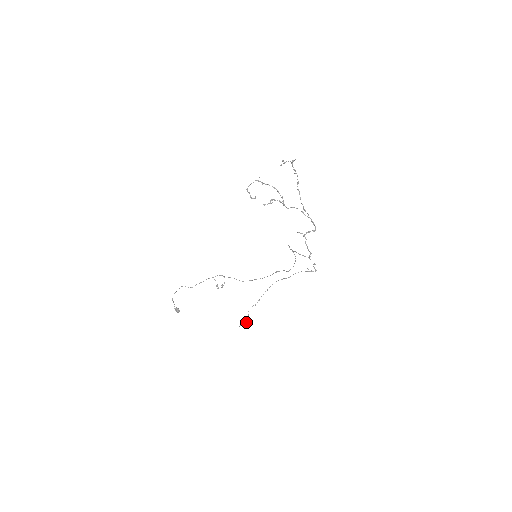
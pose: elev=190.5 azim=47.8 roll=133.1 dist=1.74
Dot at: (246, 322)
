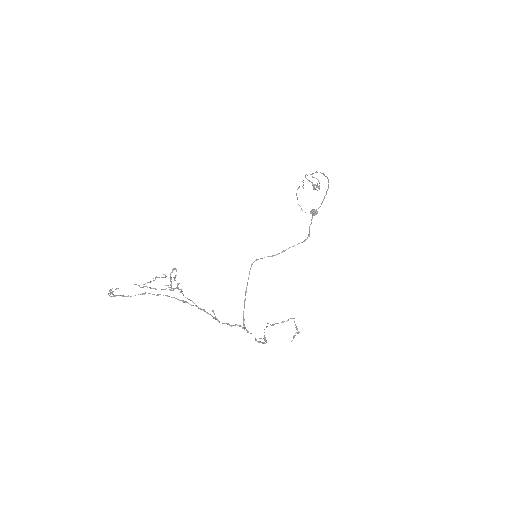
Dot at: occluded
